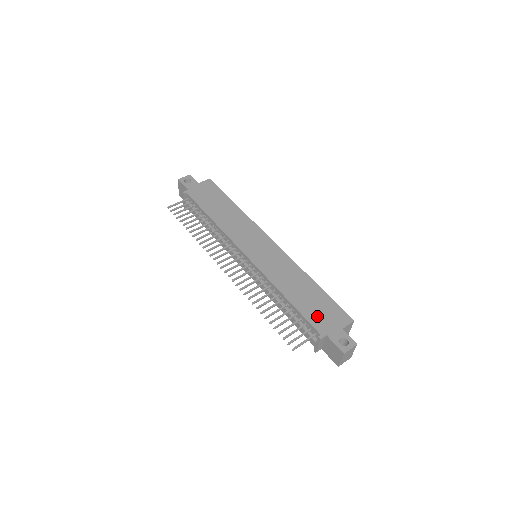
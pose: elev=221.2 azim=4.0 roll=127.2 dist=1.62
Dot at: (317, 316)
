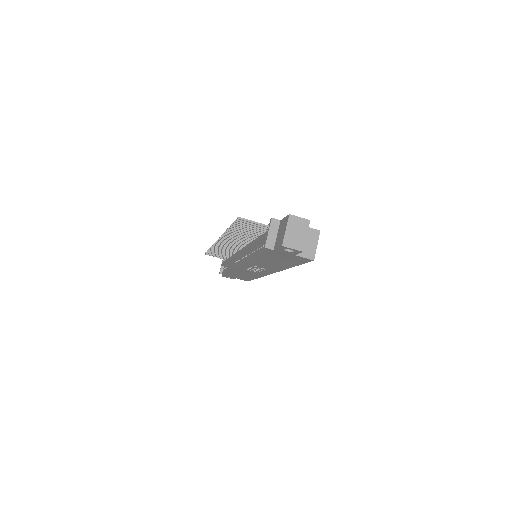
Dot at: occluded
